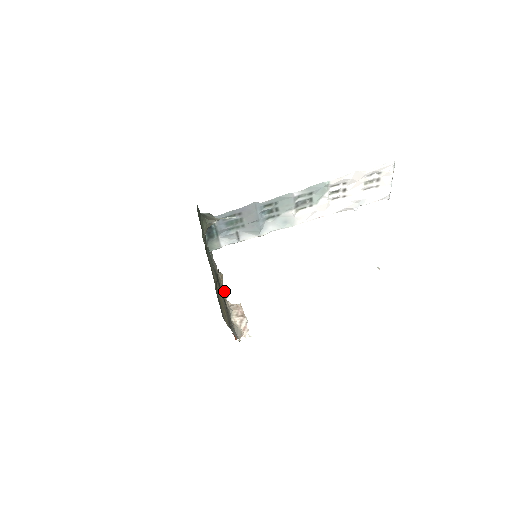
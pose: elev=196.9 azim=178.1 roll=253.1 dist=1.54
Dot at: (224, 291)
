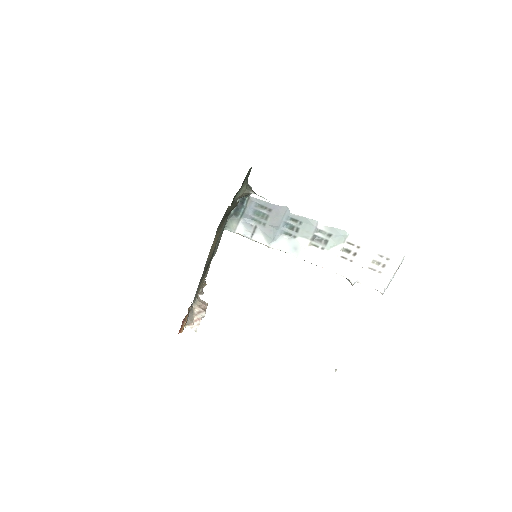
Dot at: (201, 289)
